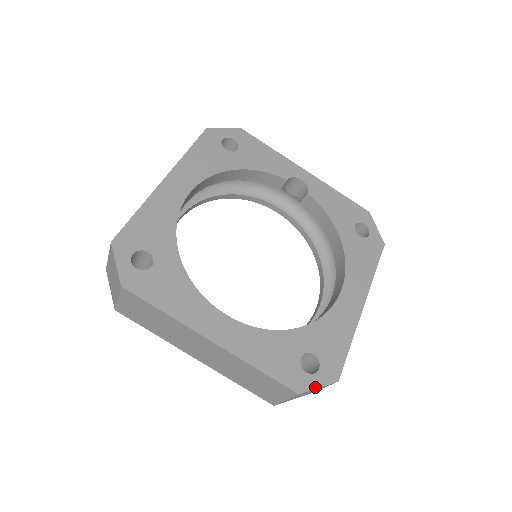
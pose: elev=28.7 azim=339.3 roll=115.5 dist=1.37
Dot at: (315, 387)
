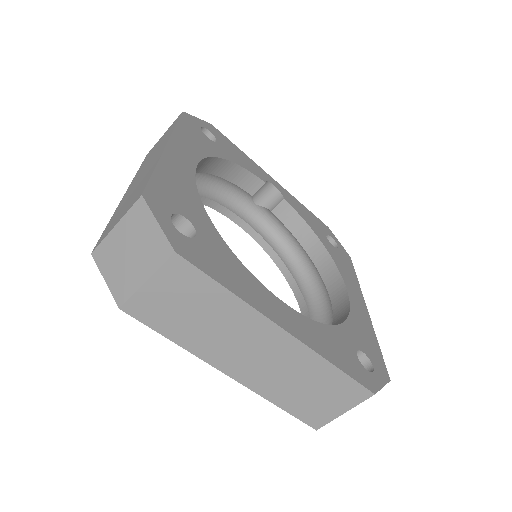
Dot at: (381, 386)
